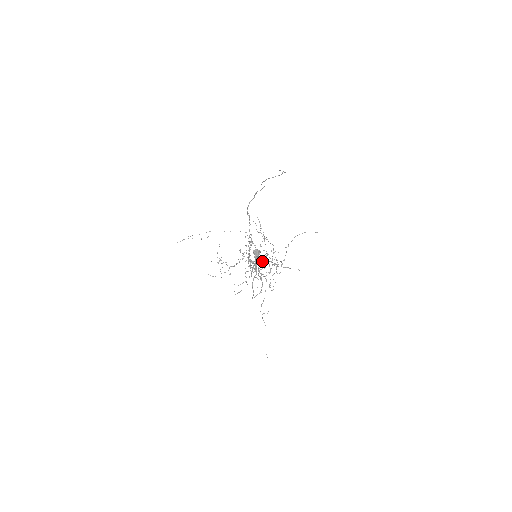
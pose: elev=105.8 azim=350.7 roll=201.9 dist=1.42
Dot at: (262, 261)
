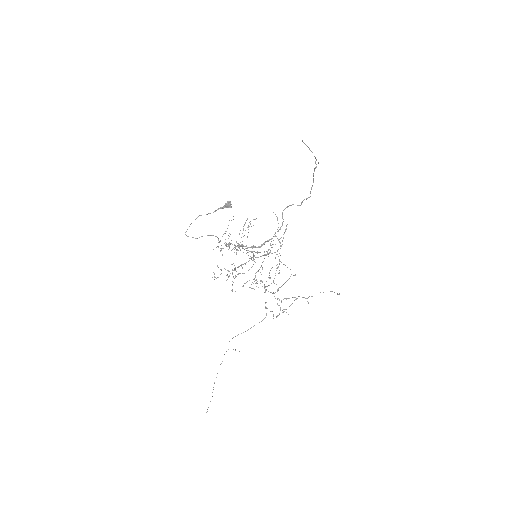
Dot at: occluded
